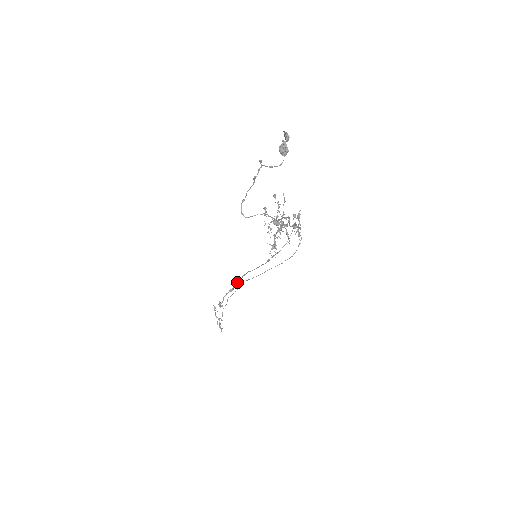
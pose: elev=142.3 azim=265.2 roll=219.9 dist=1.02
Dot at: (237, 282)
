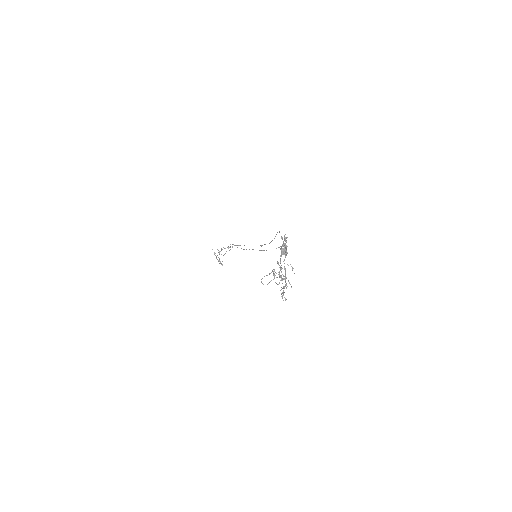
Dot at: (233, 244)
